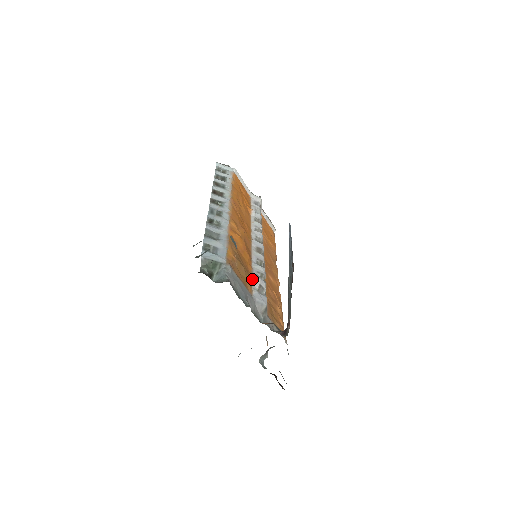
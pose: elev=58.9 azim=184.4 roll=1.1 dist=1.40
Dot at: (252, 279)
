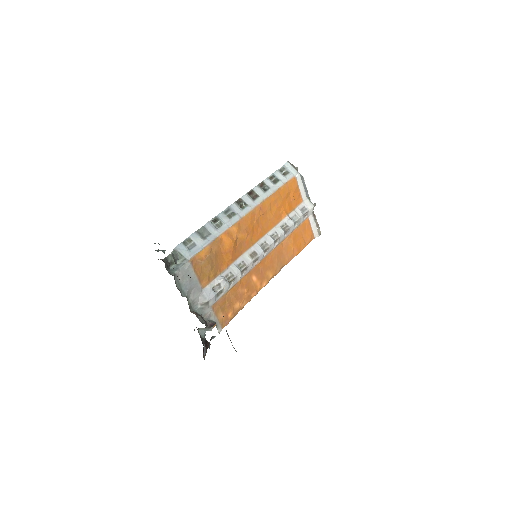
Dot at: (218, 276)
